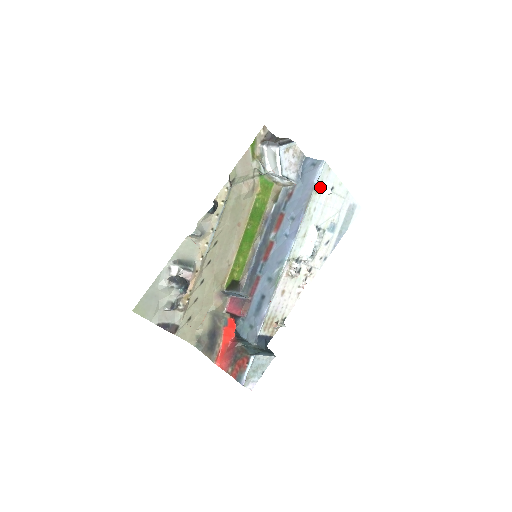
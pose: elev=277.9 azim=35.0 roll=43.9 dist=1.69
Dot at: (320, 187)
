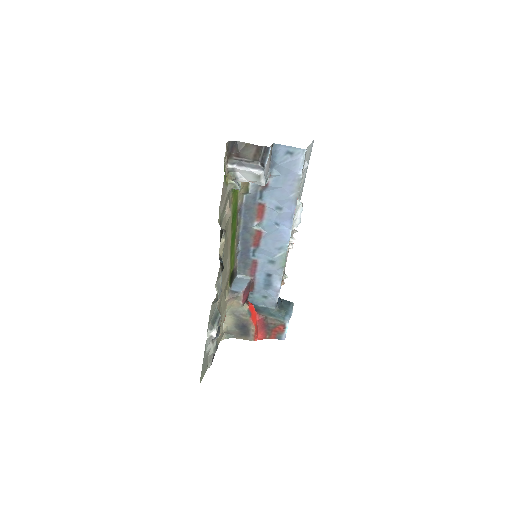
Dot at: (302, 172)
